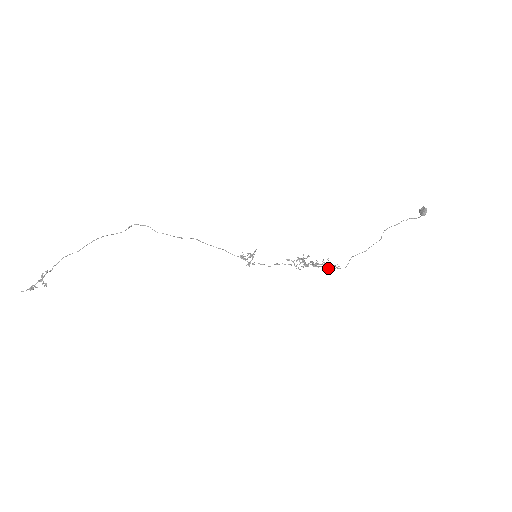
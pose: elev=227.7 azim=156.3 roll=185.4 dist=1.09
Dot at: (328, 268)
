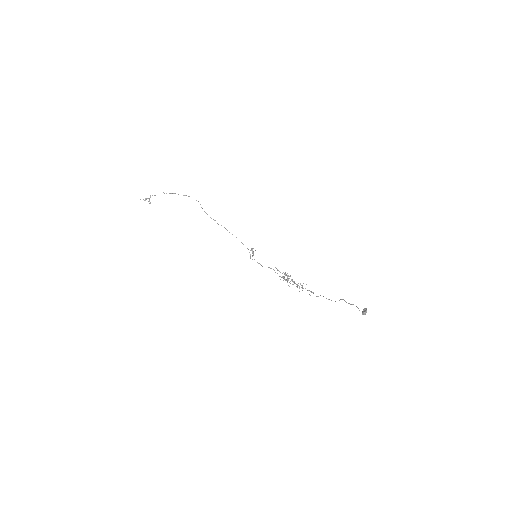
Dot at: occluded
